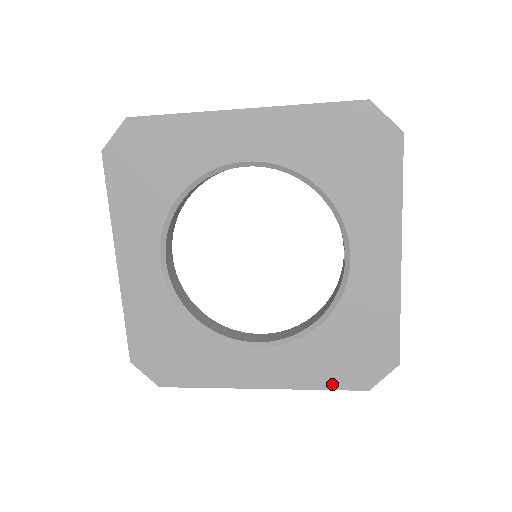
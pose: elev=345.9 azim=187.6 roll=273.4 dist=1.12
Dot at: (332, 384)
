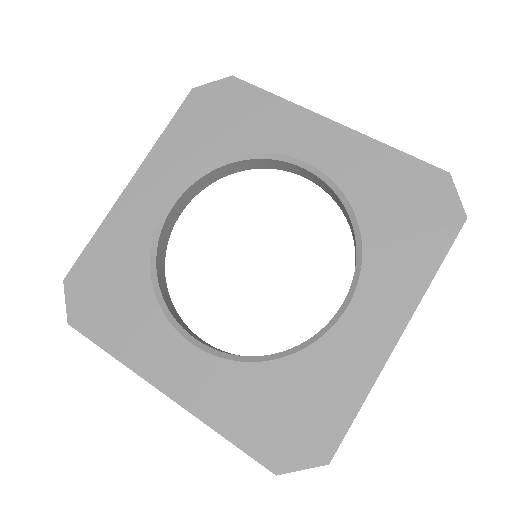
Dot at: (241, 439)
